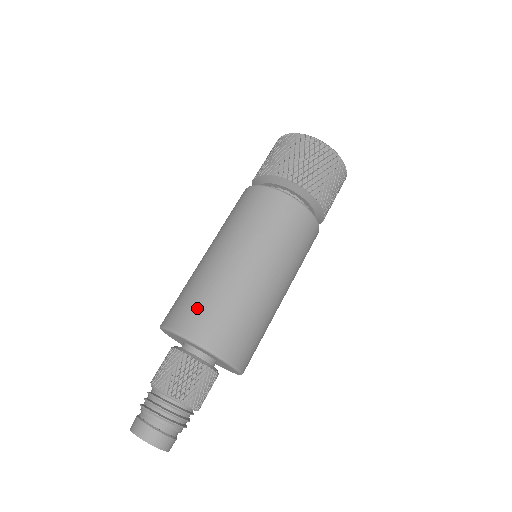
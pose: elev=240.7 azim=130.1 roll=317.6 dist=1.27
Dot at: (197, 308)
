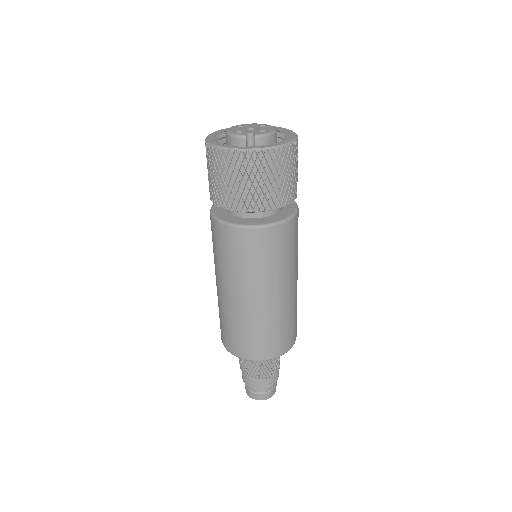
Dot at: (227, 334)
